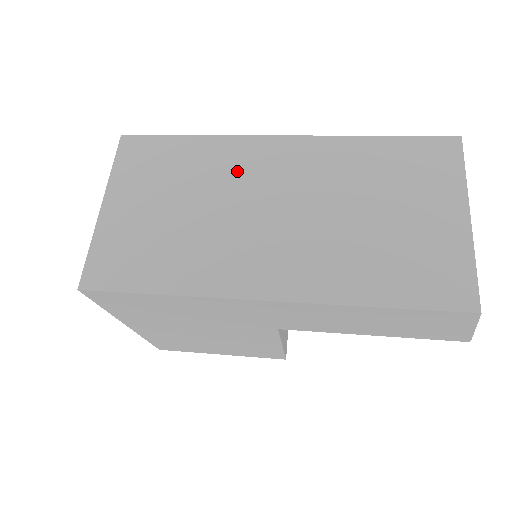
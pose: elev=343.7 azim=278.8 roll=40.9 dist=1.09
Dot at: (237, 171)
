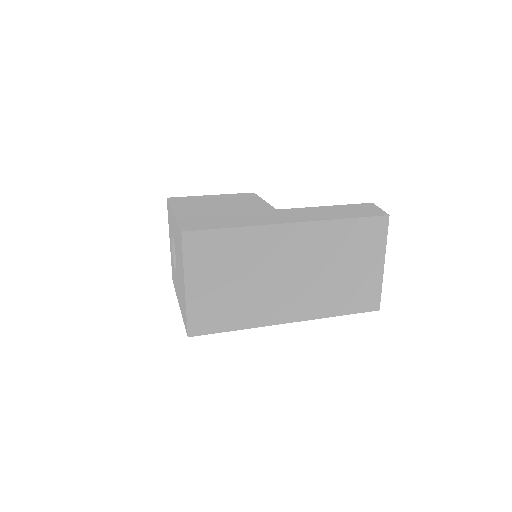
Dot at: (267, 252)
